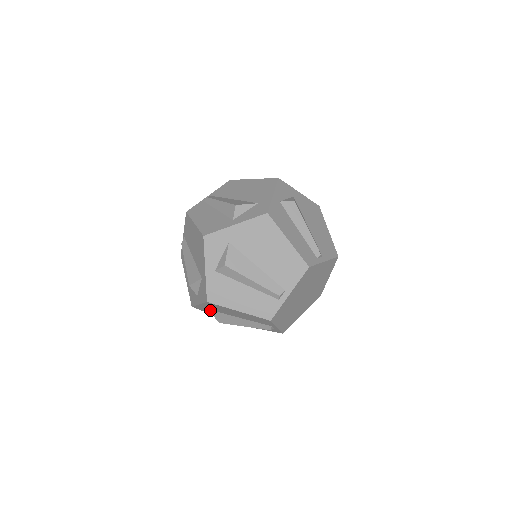
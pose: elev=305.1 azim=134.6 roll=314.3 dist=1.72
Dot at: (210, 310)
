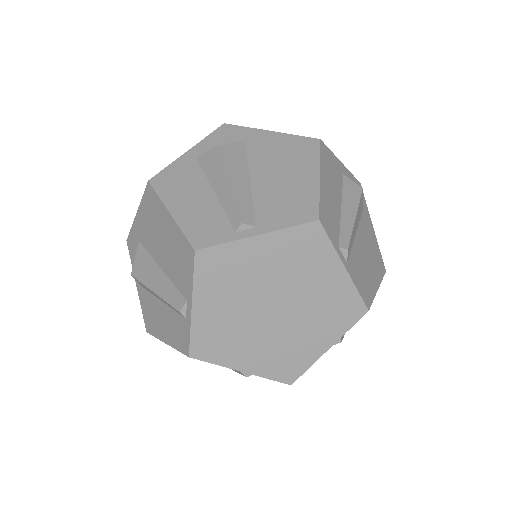
Dot at: (140, 243)
